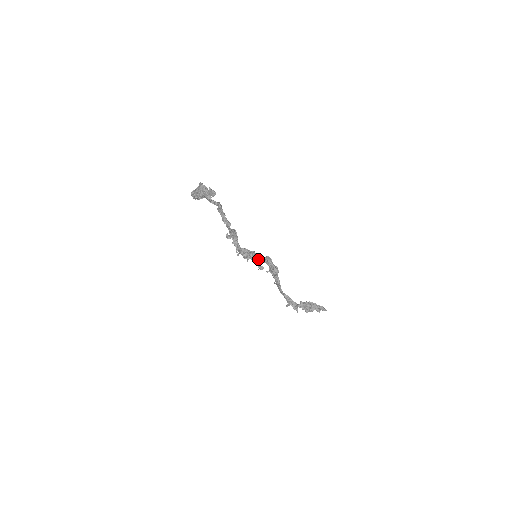
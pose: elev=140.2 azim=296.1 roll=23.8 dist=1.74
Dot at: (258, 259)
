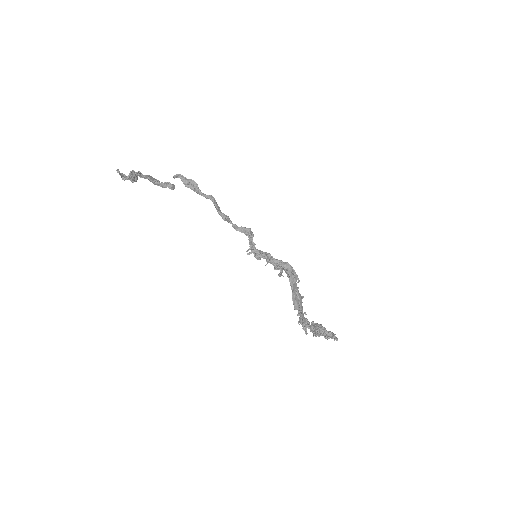
Dot at: (272, 263)
